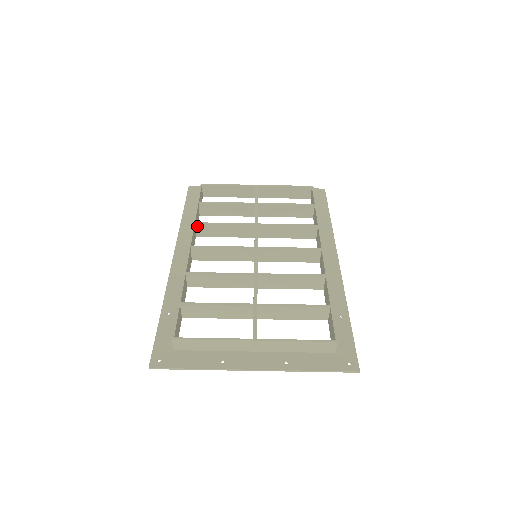
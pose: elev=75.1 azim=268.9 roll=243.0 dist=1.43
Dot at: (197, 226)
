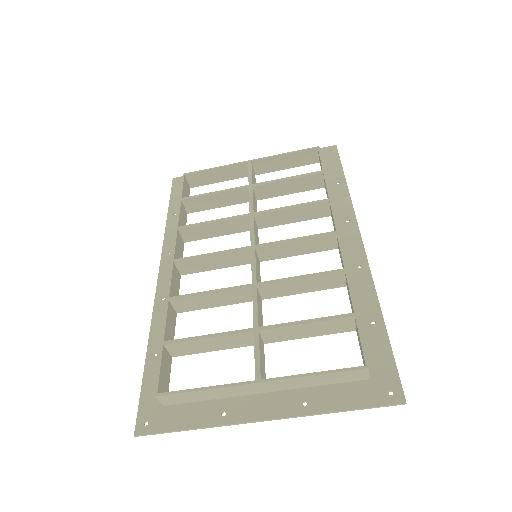
Dot at: (181, 231)
